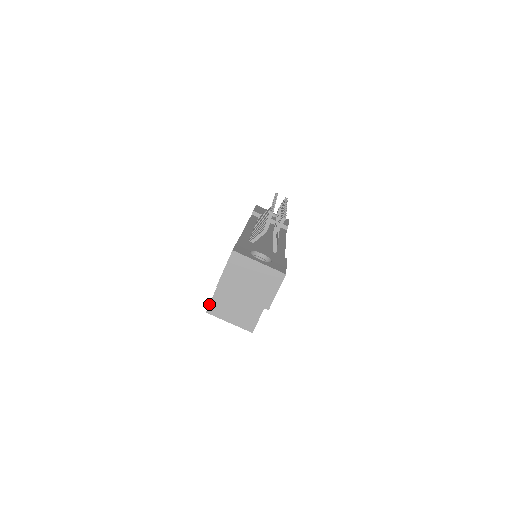
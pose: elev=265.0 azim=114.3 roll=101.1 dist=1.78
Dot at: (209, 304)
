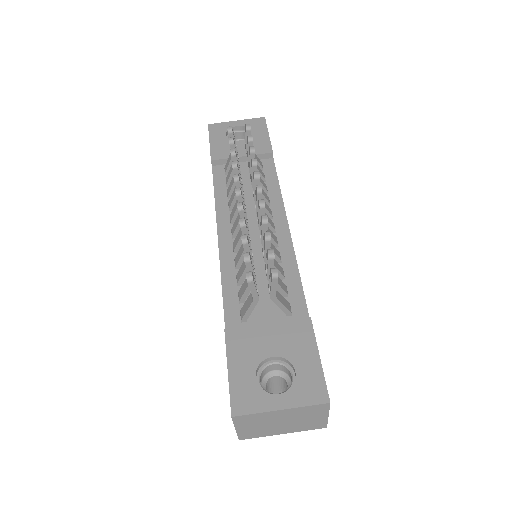
Dot at: occluded
